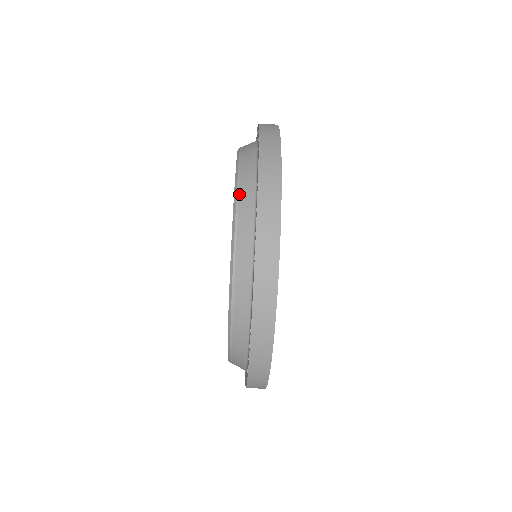
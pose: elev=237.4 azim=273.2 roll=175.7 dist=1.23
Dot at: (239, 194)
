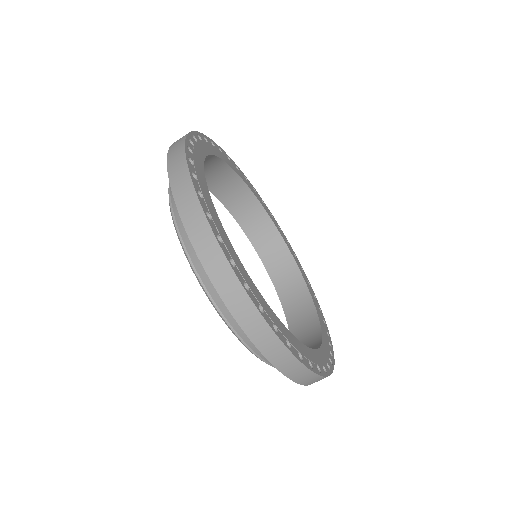
Dot at: (172, 207)
